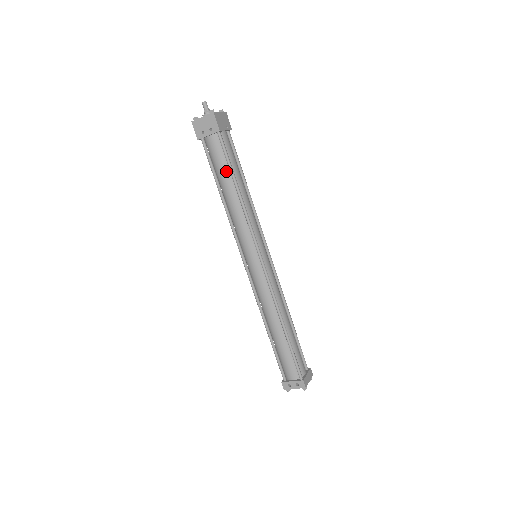
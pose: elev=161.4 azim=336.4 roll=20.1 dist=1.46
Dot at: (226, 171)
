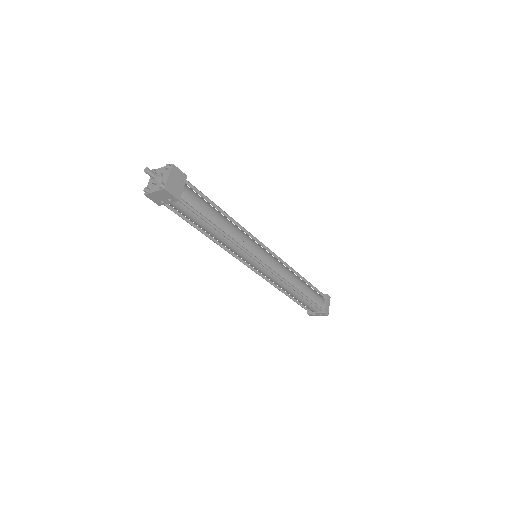
Dot at: (201, 221)
